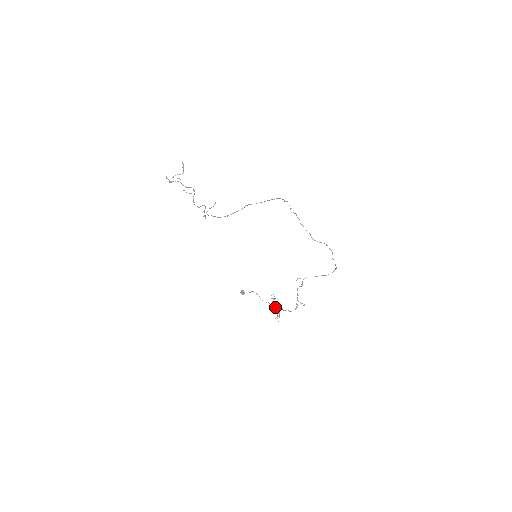
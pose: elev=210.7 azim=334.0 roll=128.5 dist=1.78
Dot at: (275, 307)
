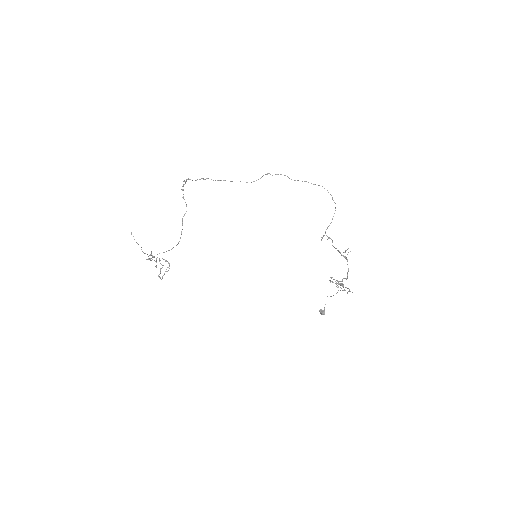
Dot at: occluded
